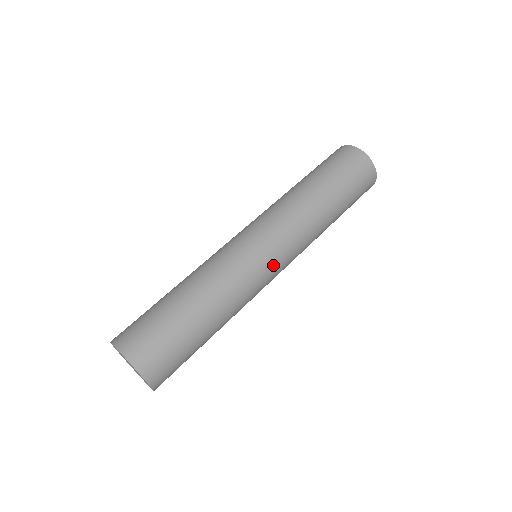
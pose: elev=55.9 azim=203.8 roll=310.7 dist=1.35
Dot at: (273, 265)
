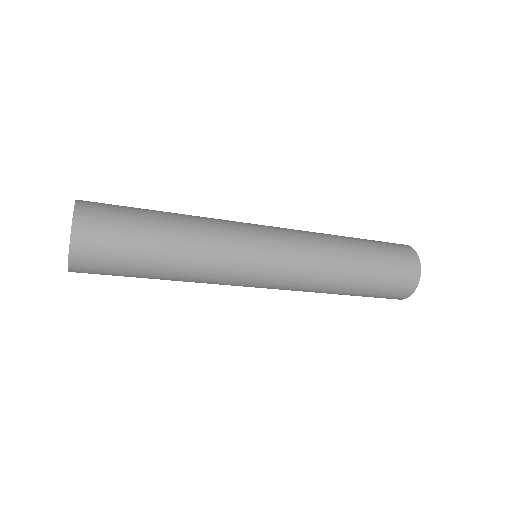
Dot at: (265, 260)
